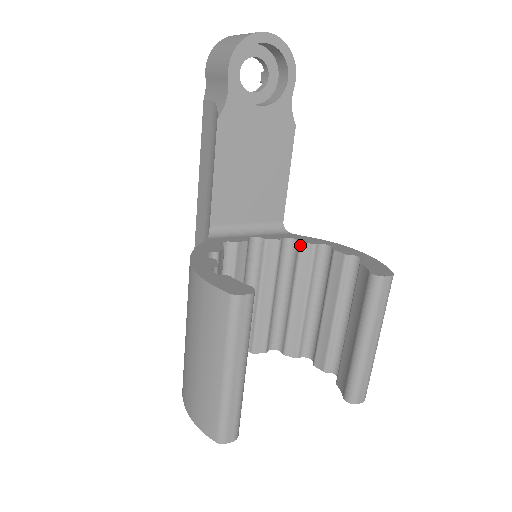
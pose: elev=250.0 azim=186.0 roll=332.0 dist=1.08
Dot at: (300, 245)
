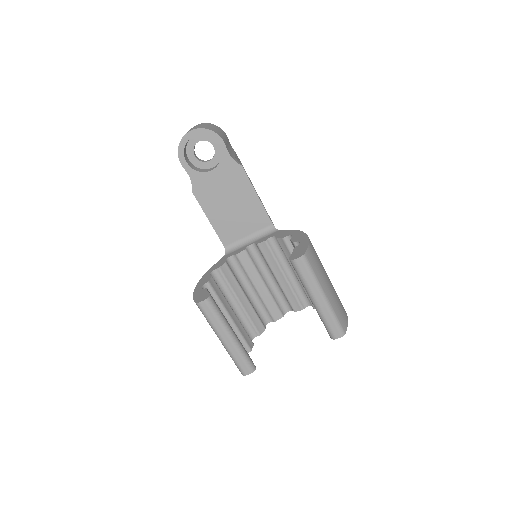
Dot at: (277, 240)
